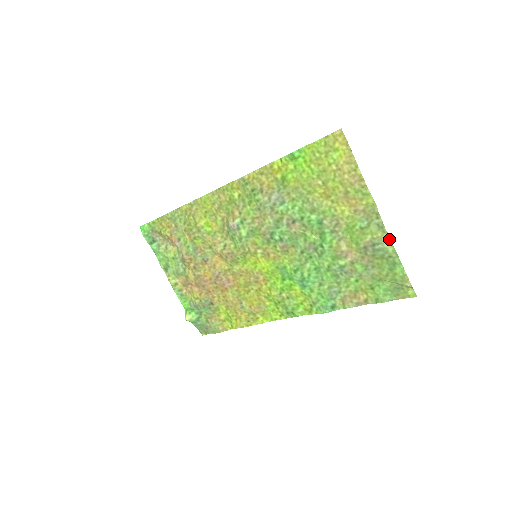
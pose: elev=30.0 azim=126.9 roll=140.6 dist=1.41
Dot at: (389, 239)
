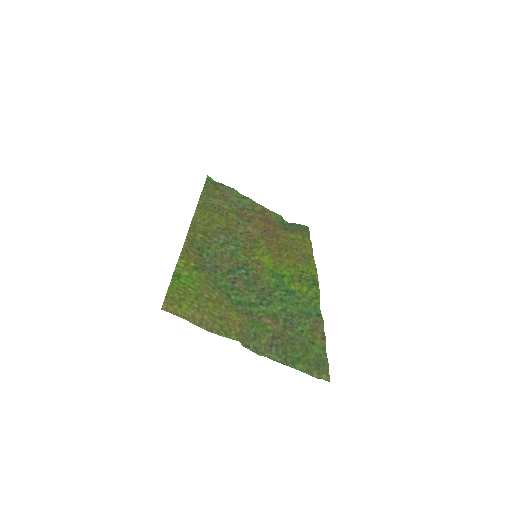
Dot at: (269, 358)
